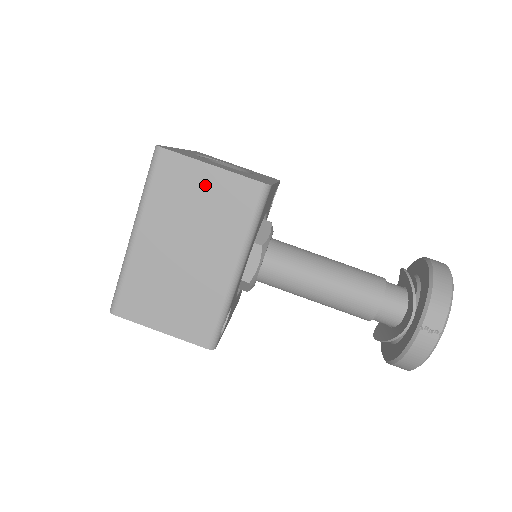
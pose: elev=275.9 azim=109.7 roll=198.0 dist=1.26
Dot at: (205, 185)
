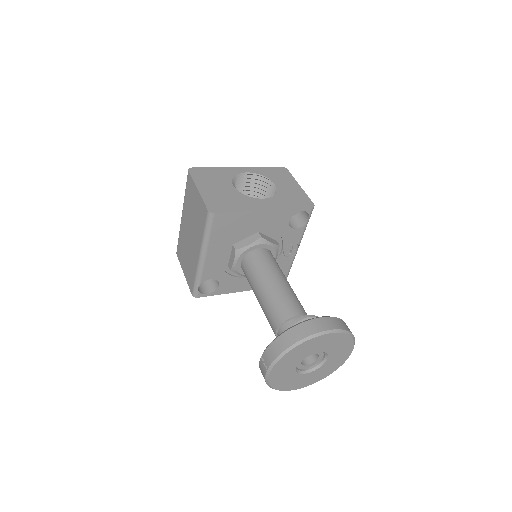
Dot at: (196, 200)
